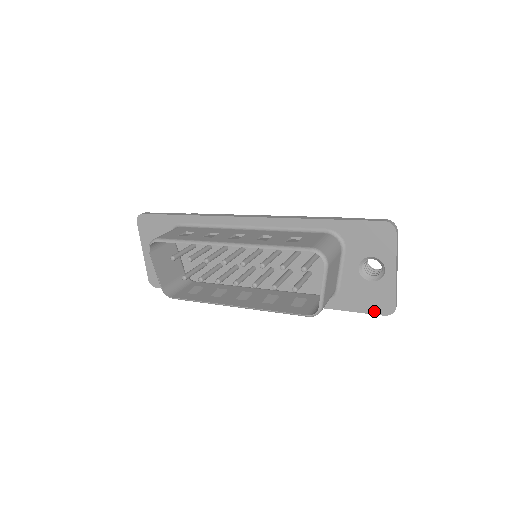
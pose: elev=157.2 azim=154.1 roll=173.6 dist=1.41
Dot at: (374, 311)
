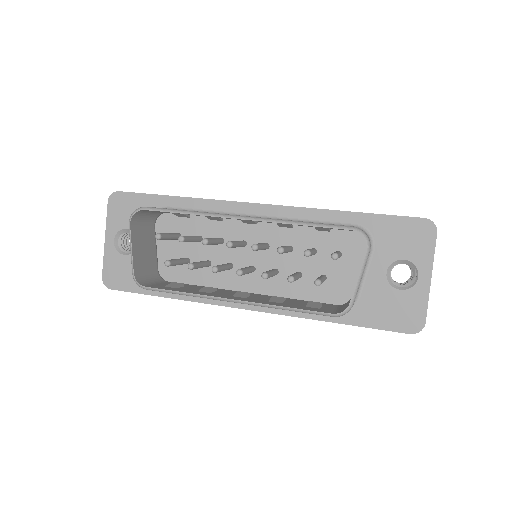
Dot at: (398, 328)
